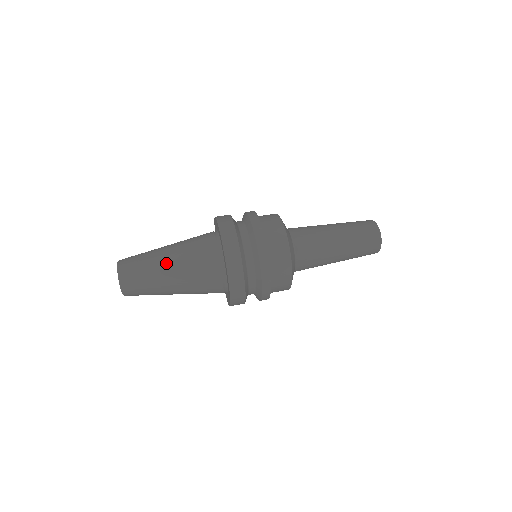
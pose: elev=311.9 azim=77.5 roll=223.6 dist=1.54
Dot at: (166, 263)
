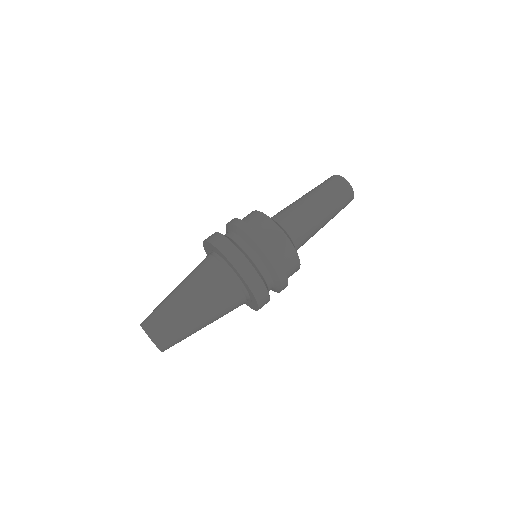
Dot at: (191, 309)
